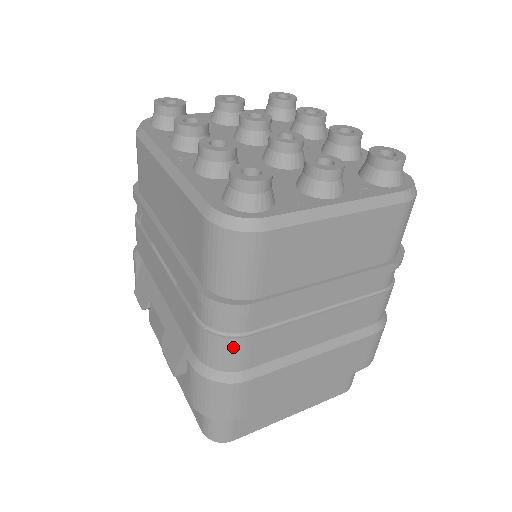
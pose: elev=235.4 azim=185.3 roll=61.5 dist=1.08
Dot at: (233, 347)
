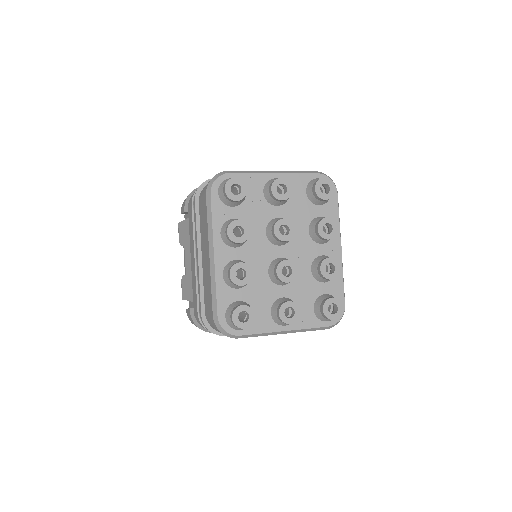
Dot at: occluded
